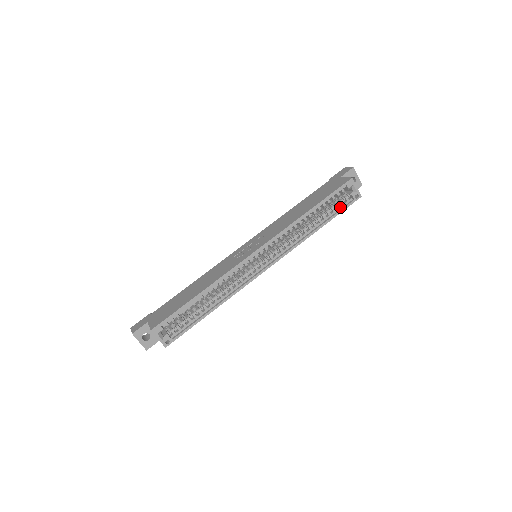
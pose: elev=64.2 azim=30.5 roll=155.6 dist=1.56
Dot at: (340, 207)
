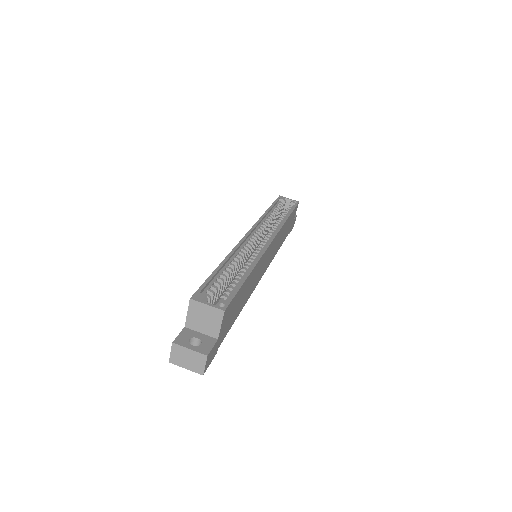
Dot at: (290, 209)
